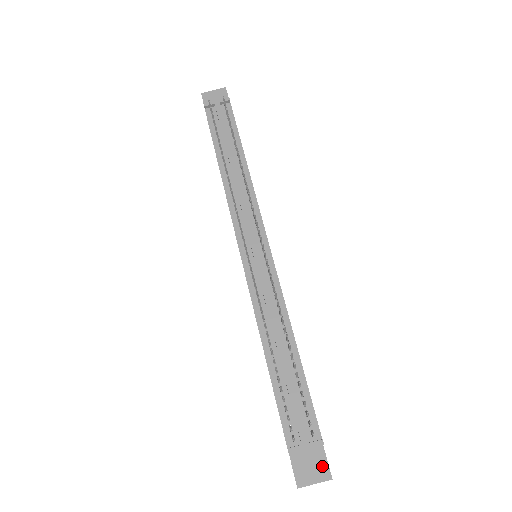
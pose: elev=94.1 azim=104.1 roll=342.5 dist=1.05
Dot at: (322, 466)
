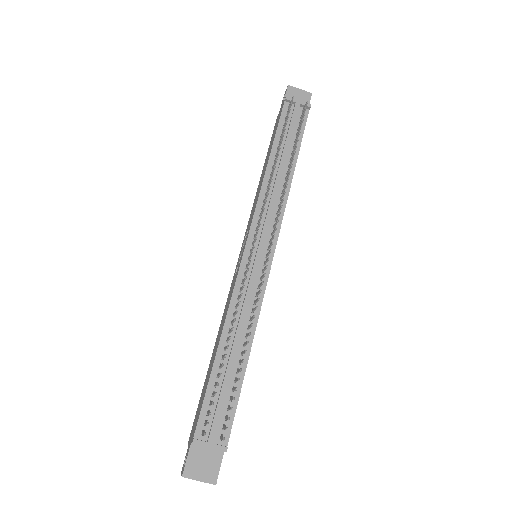
Dot at: (213, 469)
